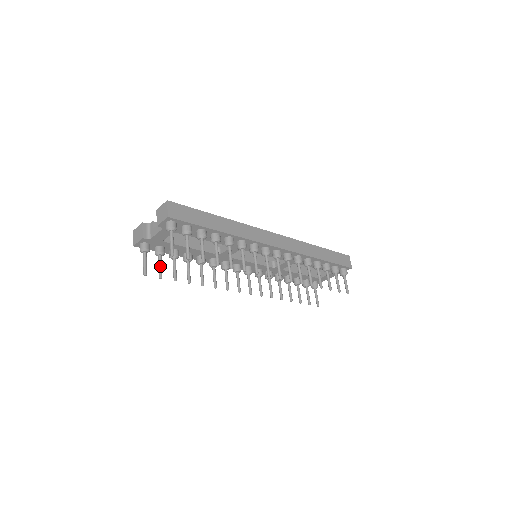
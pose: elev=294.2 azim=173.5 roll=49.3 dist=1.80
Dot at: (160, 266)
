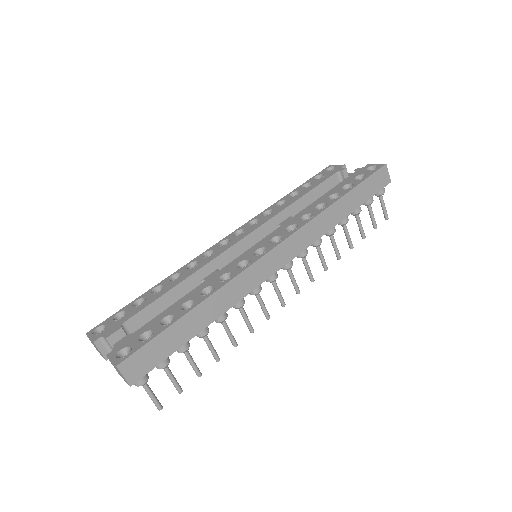
Dot at: occluded
